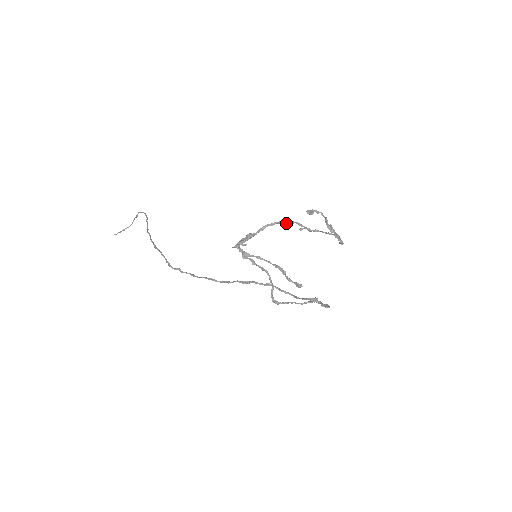
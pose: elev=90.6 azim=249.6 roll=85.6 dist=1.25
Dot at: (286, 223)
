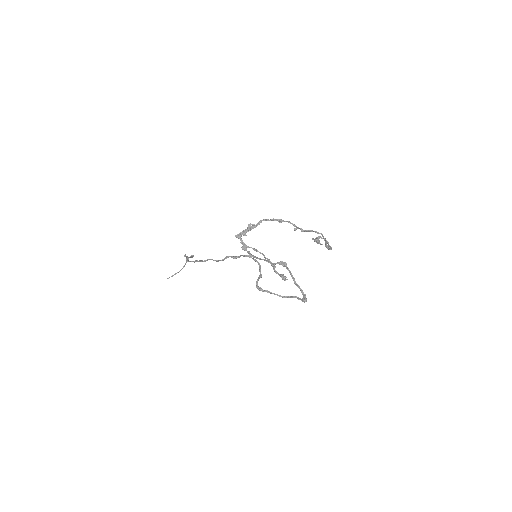
Dot at: (282, 220)
